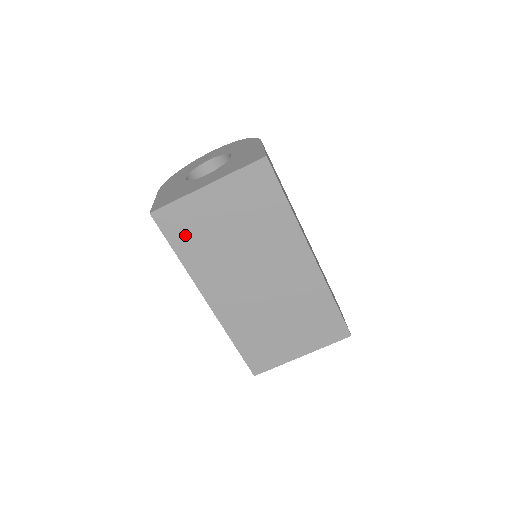
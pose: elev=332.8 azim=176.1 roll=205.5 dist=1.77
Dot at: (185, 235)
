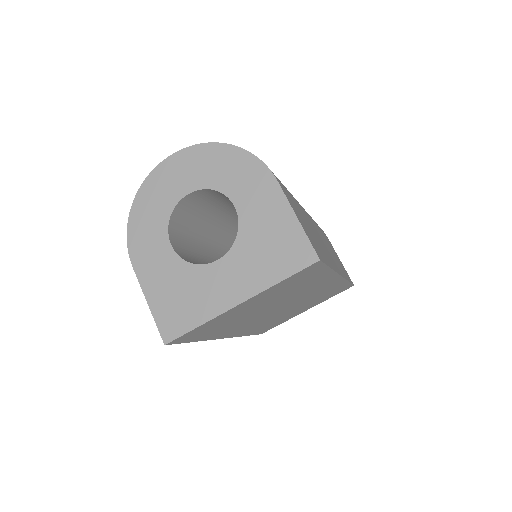
Dot at: (207, 332)
